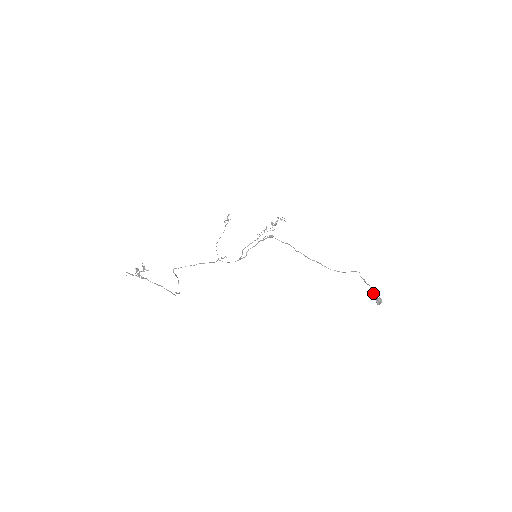
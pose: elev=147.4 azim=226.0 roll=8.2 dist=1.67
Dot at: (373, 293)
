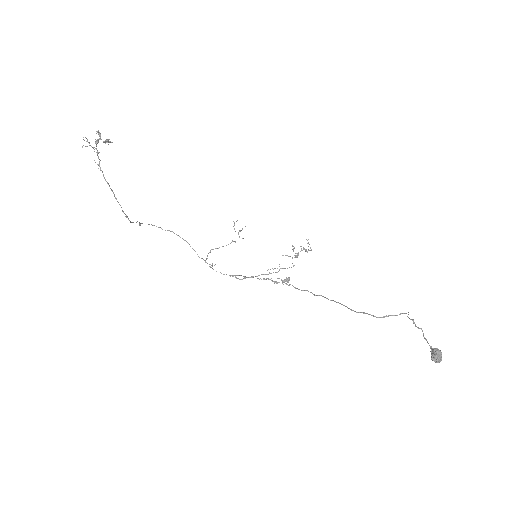
Dot at: (427, 341)
